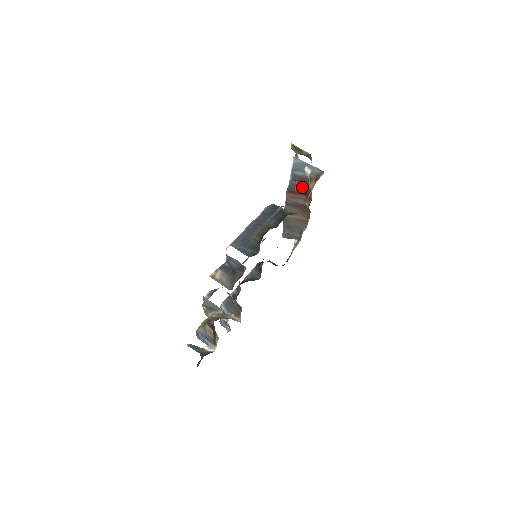
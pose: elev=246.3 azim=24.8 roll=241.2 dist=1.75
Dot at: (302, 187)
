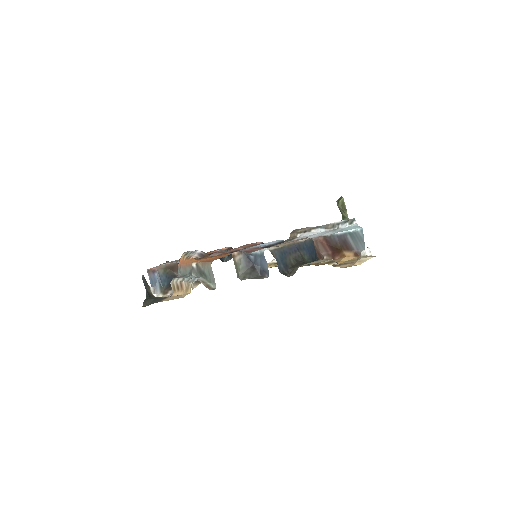
Dot at: (338, 247)
